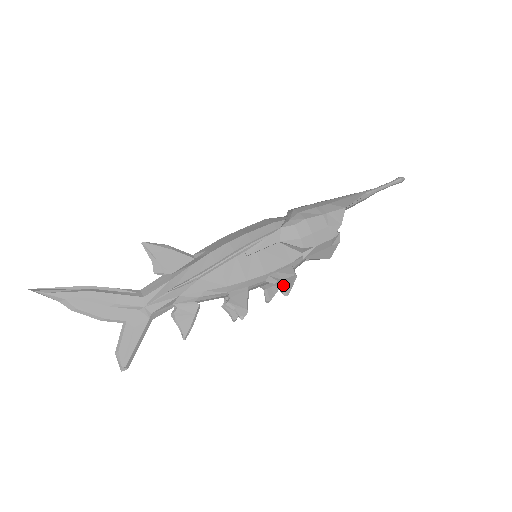
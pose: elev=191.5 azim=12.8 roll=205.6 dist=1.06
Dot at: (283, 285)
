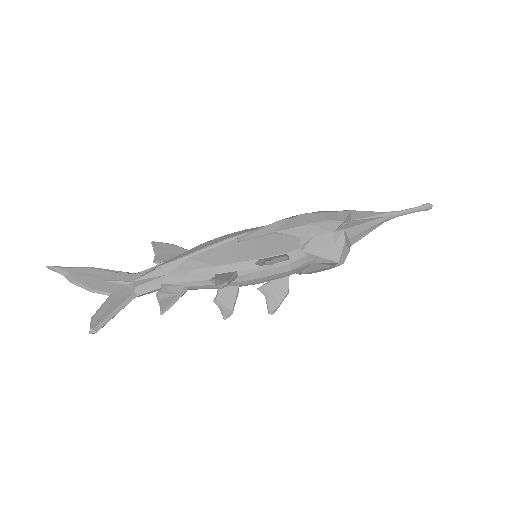
Dot at: (268, 260)
